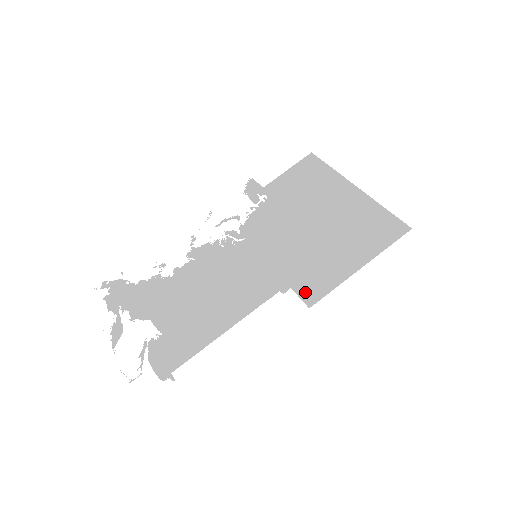
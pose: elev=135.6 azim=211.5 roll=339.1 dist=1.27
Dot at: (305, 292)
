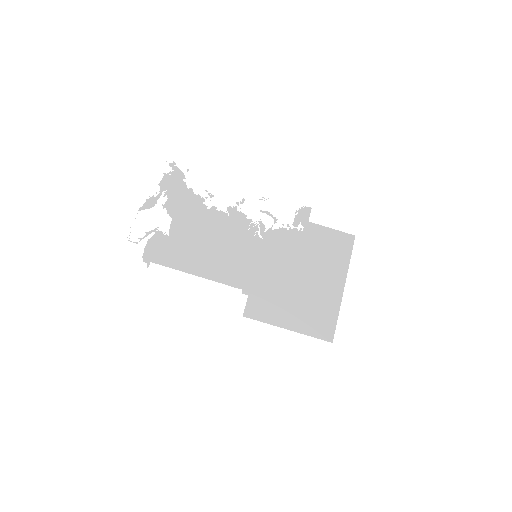
Dot at: (251, 306)
